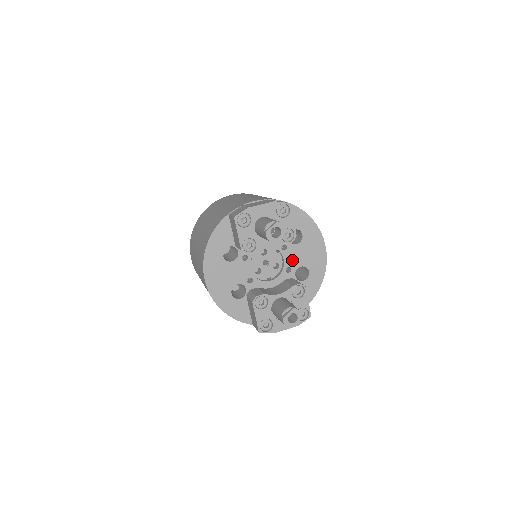
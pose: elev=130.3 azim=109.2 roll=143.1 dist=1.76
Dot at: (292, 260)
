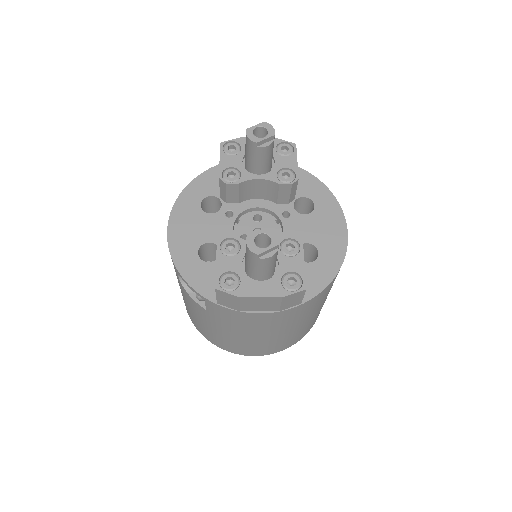
Dot at: (295, 232)
